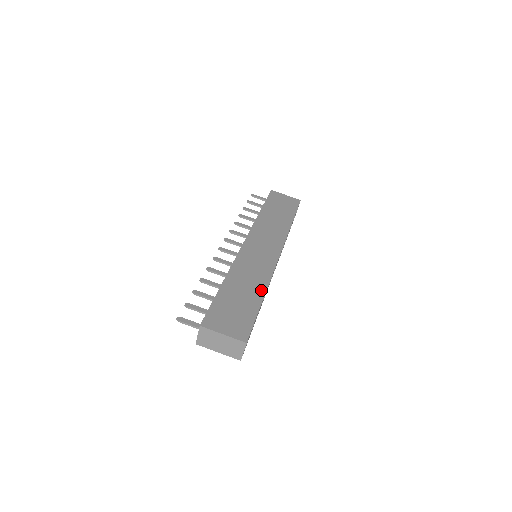
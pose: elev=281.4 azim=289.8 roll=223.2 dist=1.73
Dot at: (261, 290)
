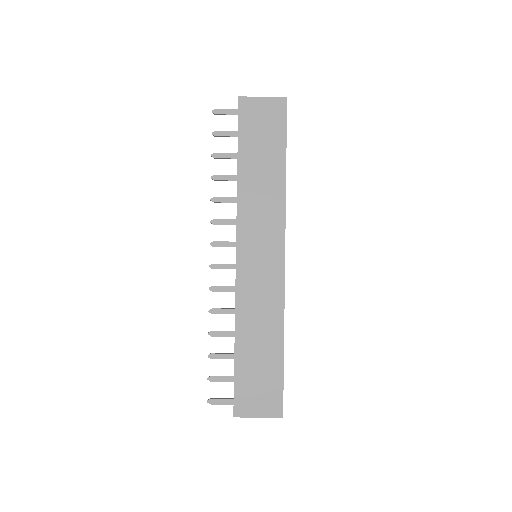
Dot at: (278, 334)
